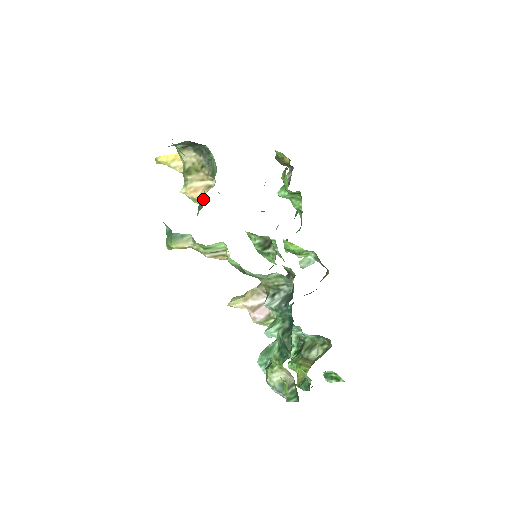
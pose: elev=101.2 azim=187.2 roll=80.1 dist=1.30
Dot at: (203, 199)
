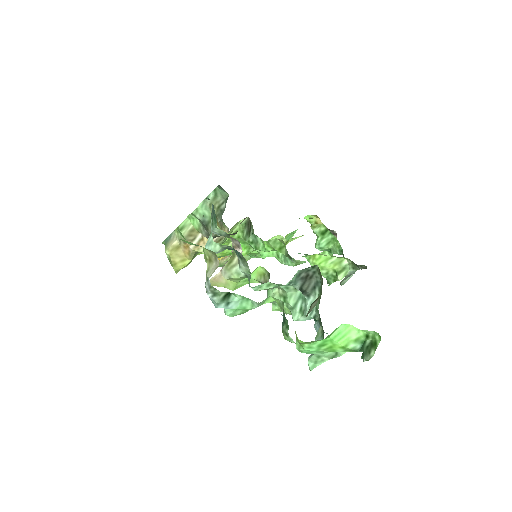
Dot at: occluded
